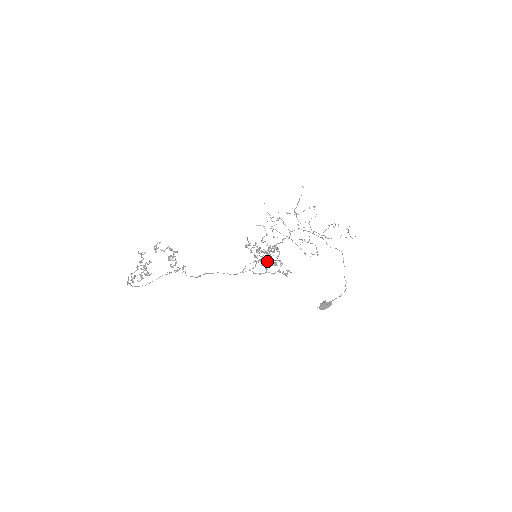
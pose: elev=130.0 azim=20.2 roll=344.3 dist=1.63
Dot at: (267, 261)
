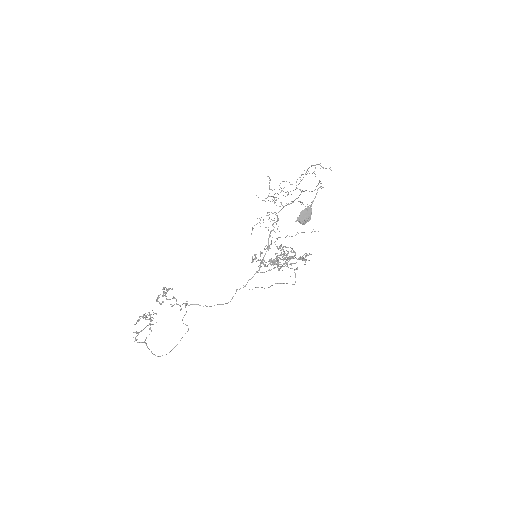
Dot at: (286, 266)
